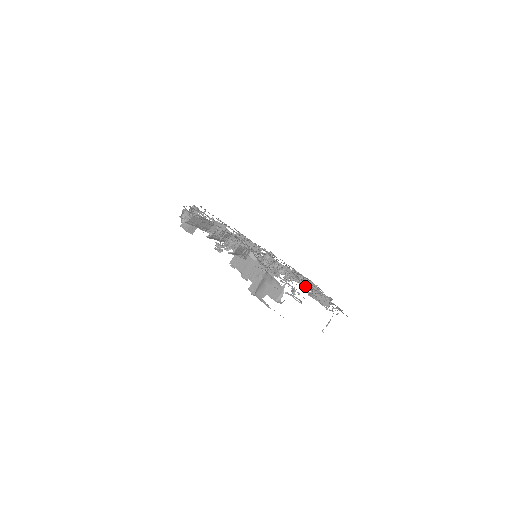
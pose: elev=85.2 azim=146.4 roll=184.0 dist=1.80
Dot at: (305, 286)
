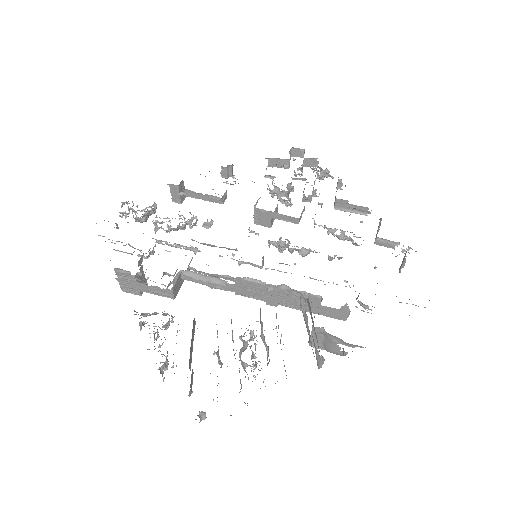
Dot at: (313, 188)
